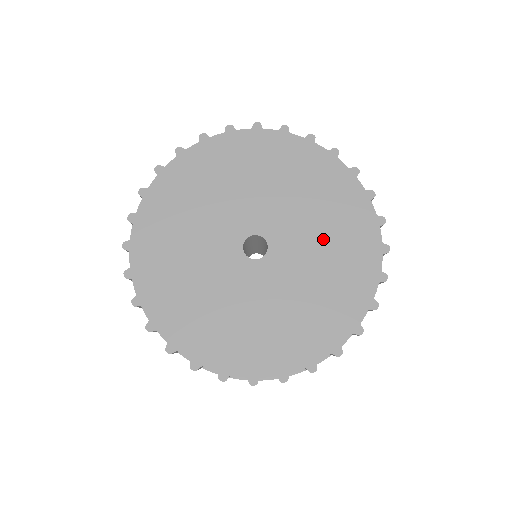
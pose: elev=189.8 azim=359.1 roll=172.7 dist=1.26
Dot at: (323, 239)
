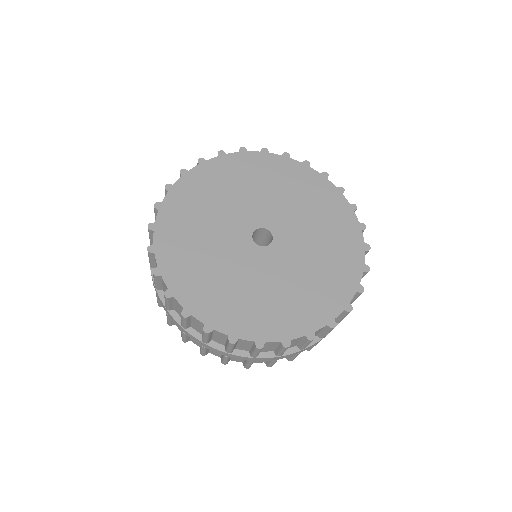
Dot at: (291, 199)
